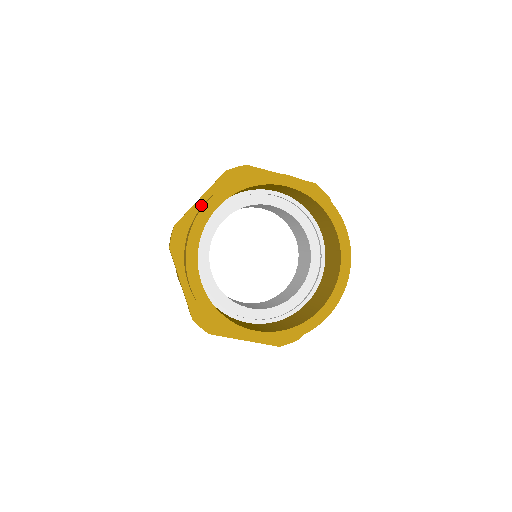
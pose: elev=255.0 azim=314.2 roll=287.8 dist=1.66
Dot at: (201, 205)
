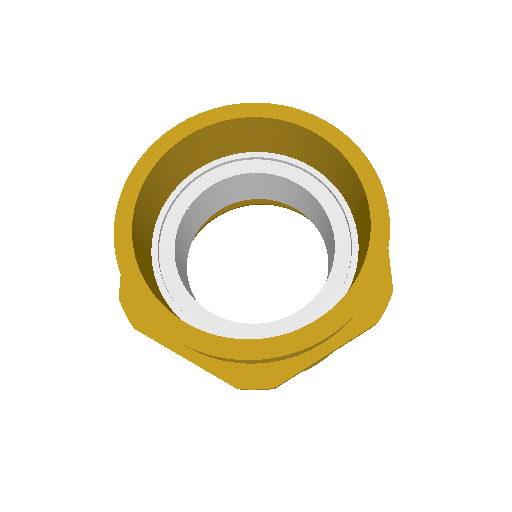
Dot at: occluded
